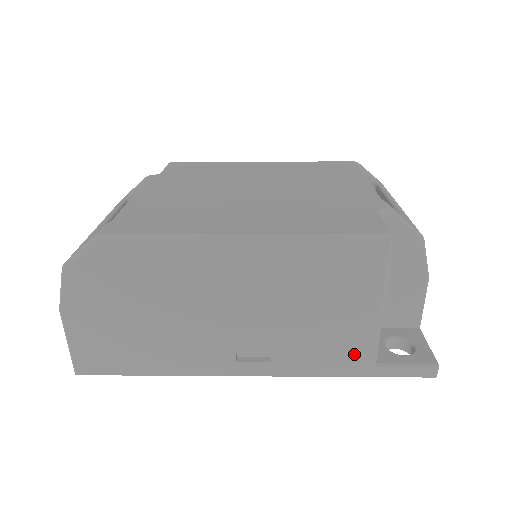
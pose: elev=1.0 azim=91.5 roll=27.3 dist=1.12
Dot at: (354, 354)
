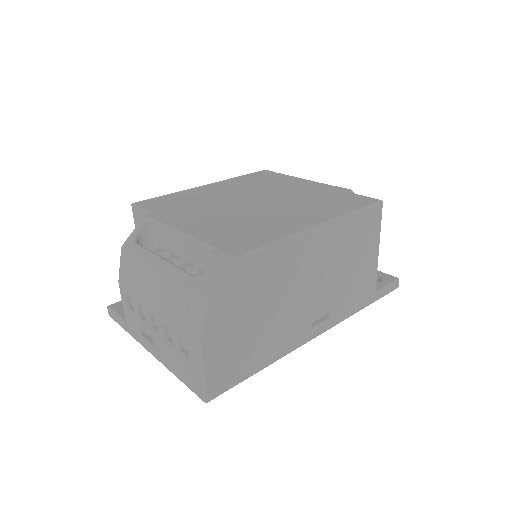
Dot at: (367, 290)
